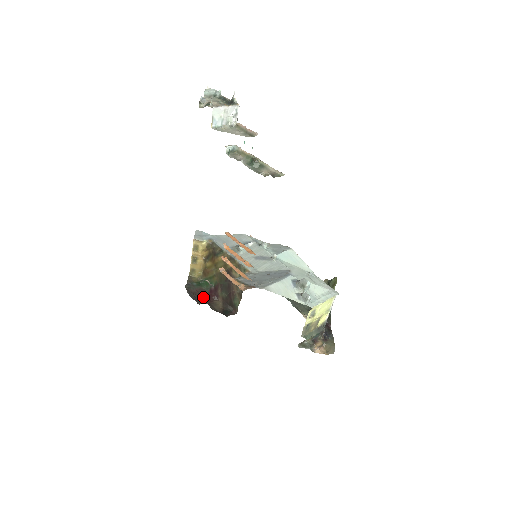
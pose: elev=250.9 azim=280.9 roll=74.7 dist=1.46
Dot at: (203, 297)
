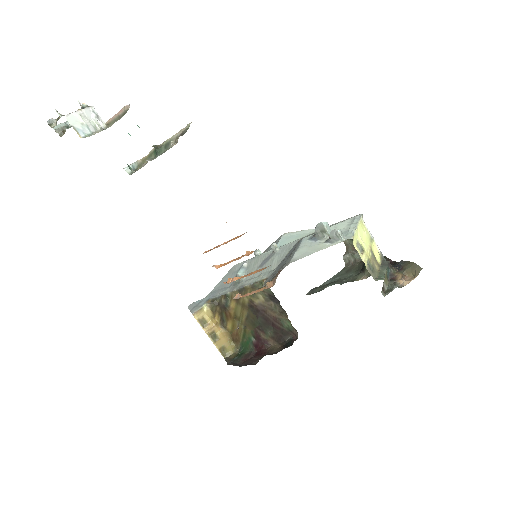
Dot at: (254, 358)
